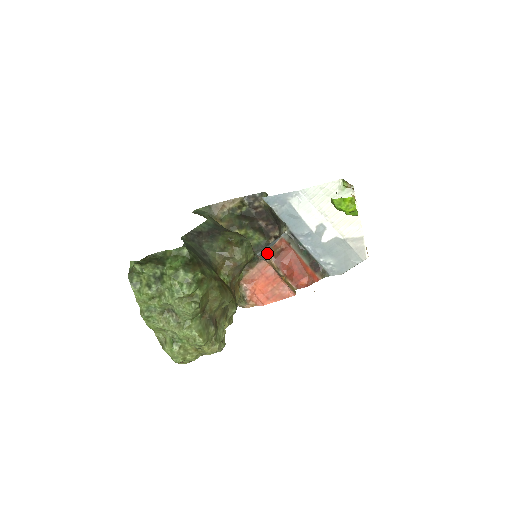
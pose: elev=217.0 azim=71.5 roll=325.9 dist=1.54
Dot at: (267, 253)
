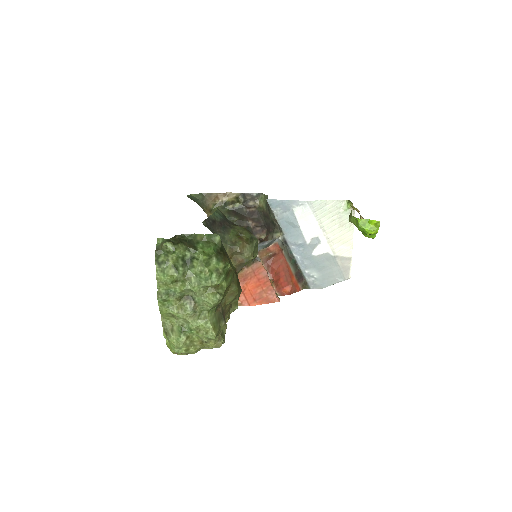
Dot at: (258, 255)
